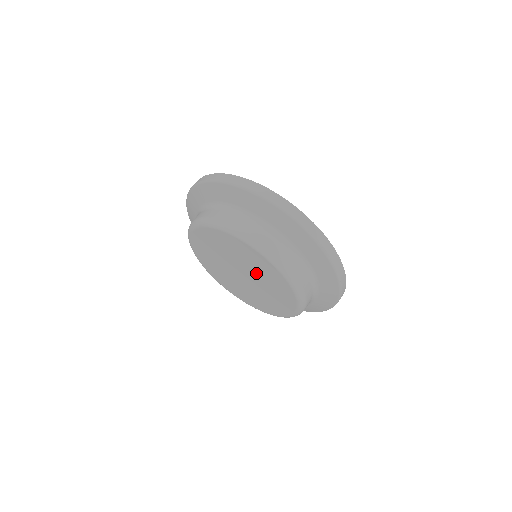
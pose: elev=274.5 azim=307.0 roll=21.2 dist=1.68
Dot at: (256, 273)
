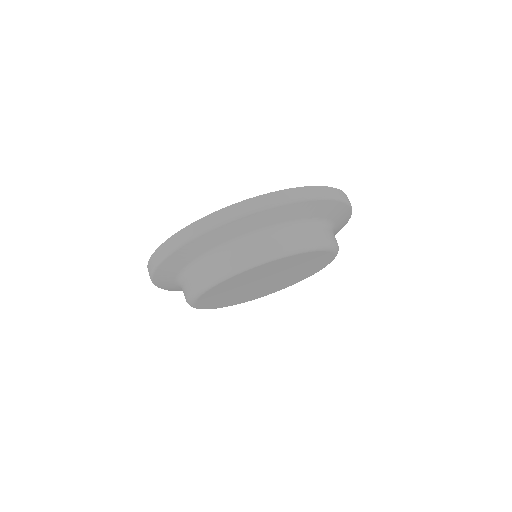
Dot at: (274, 272)
